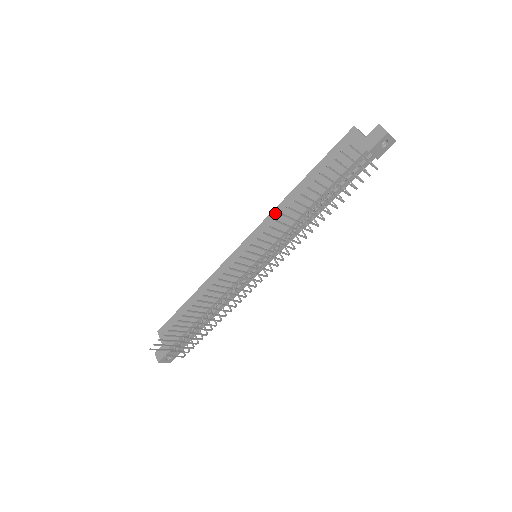
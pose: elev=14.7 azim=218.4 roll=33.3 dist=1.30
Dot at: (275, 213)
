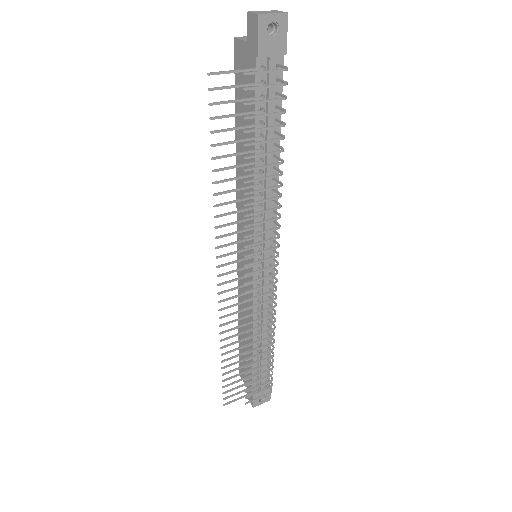
Dot at: occluded
